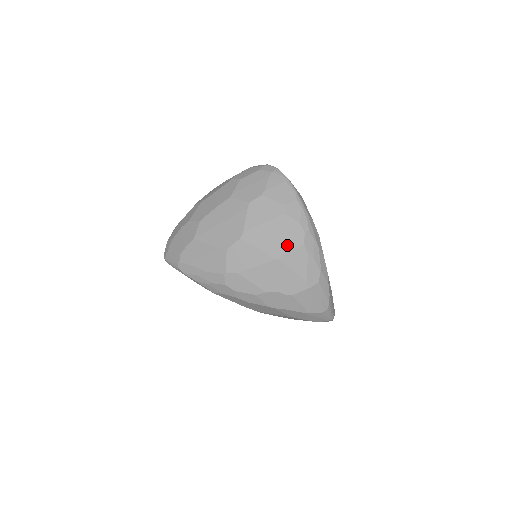
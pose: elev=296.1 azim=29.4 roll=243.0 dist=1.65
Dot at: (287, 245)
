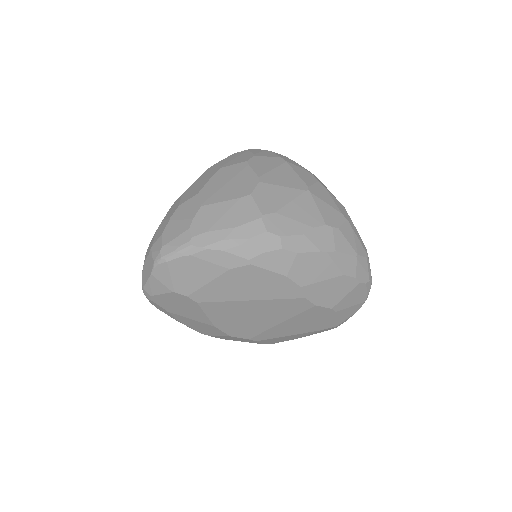
Dot at: (306, 181)
